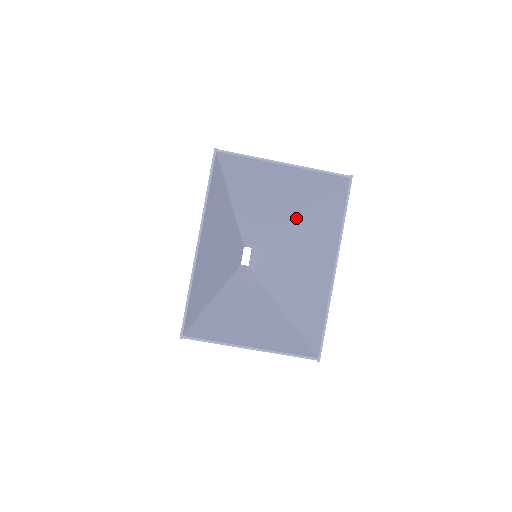
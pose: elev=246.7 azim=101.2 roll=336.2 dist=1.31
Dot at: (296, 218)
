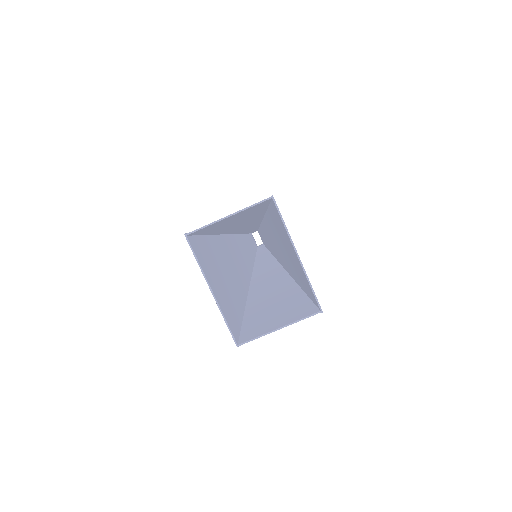
Dot at: (265, 216)
